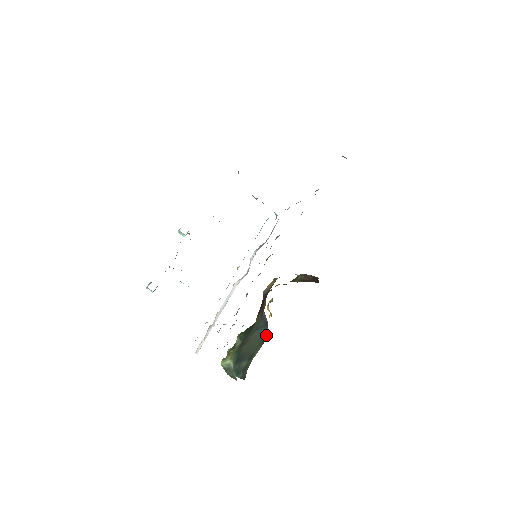
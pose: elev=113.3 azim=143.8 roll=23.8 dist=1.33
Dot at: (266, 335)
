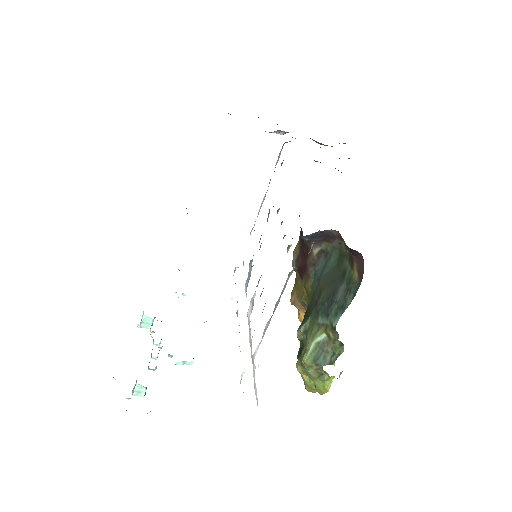
Dot at: (338, 256)
